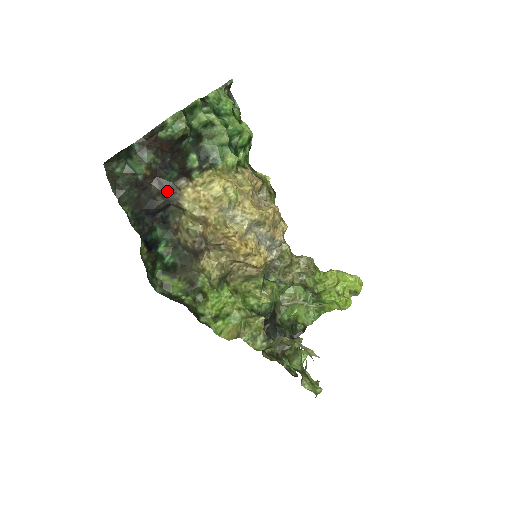
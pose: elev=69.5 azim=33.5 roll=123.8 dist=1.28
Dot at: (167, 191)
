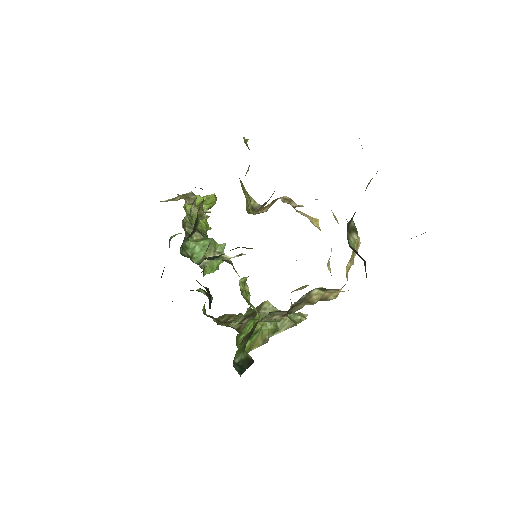
Dot at: occluded
